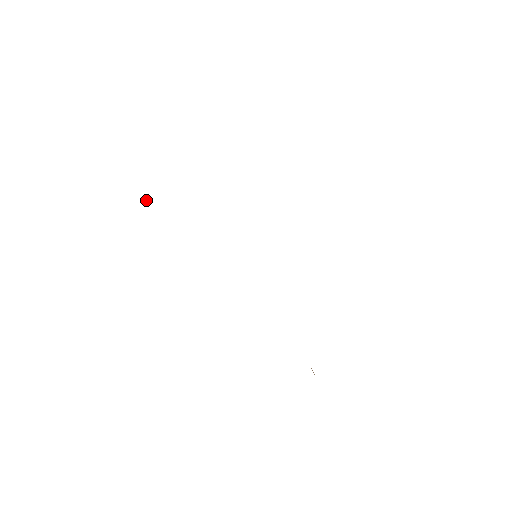
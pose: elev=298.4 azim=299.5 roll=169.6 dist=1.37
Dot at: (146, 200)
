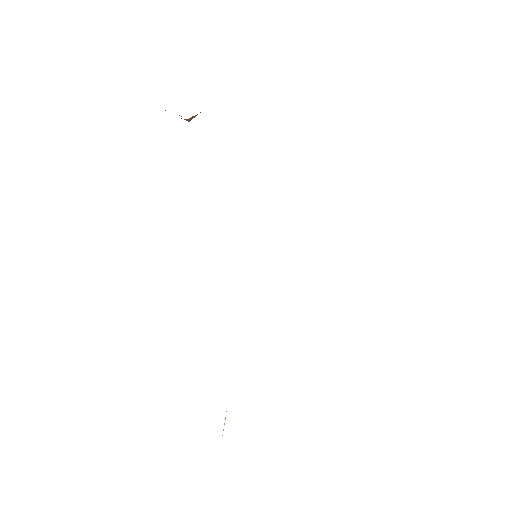
Dot at: (191, 117)
